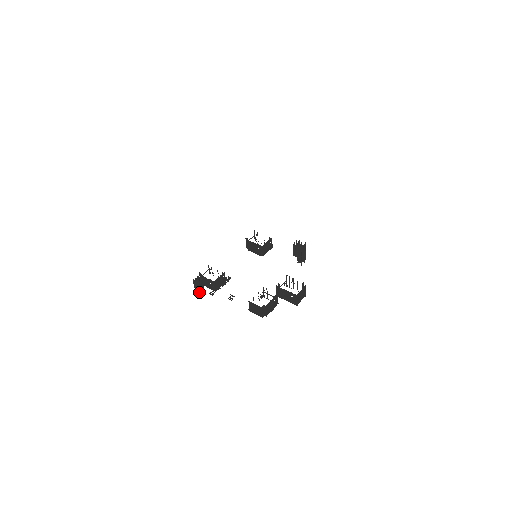
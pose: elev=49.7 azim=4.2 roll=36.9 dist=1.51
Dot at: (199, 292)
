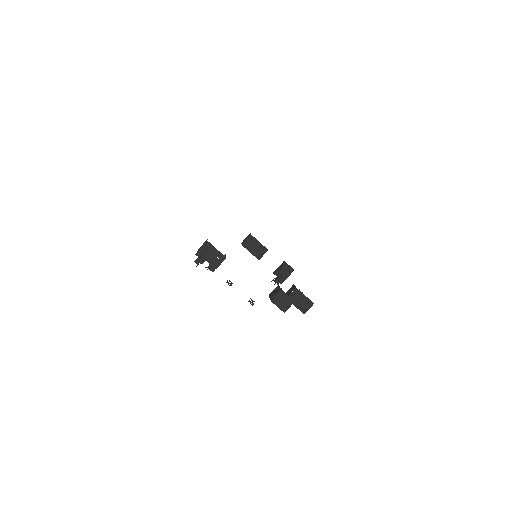
Dot at: (201, 261)
